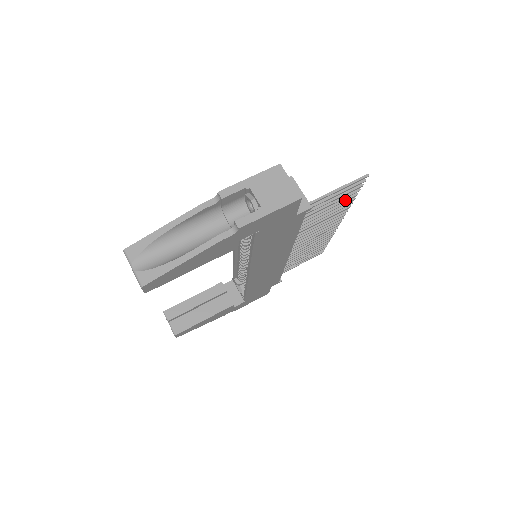
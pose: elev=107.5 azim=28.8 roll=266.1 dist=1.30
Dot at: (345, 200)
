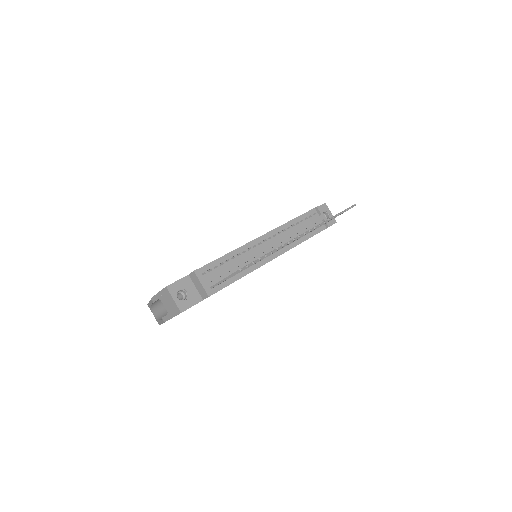
Dot at: occluded
